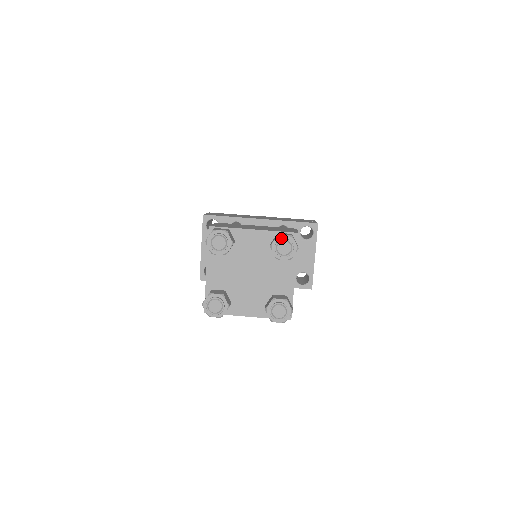
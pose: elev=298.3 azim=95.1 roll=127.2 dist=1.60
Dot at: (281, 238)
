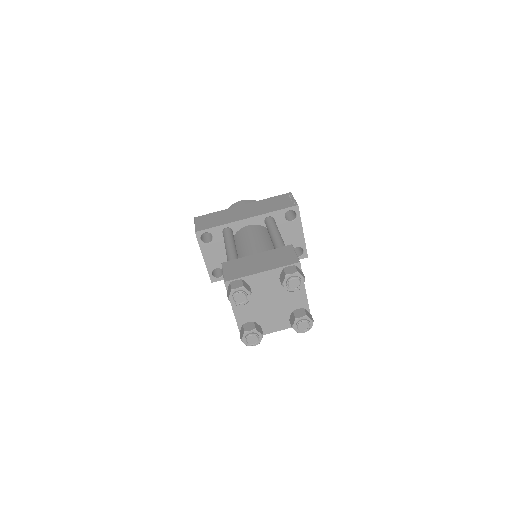
Dot at: (289, 277)
